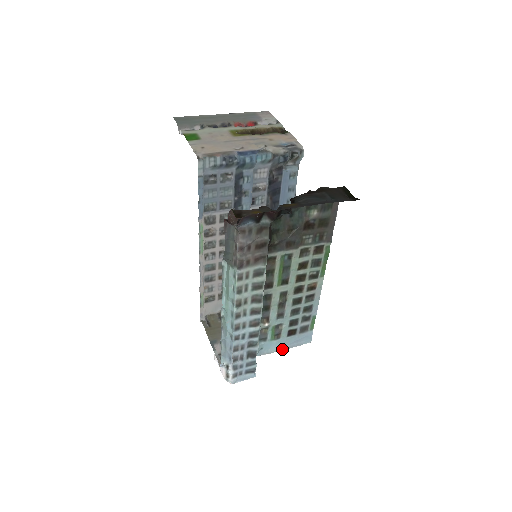
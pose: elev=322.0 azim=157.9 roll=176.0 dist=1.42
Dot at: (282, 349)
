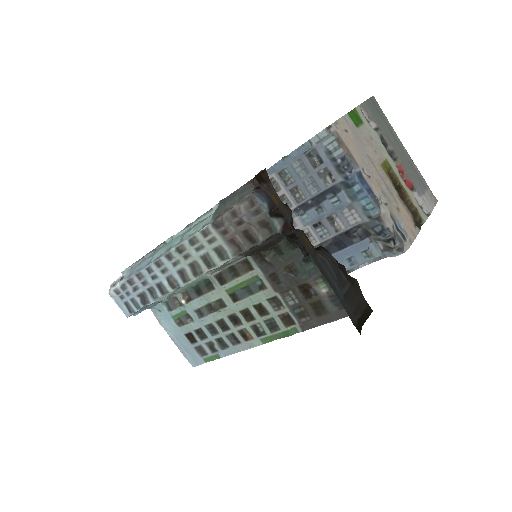
Dot at: (171, 336)
